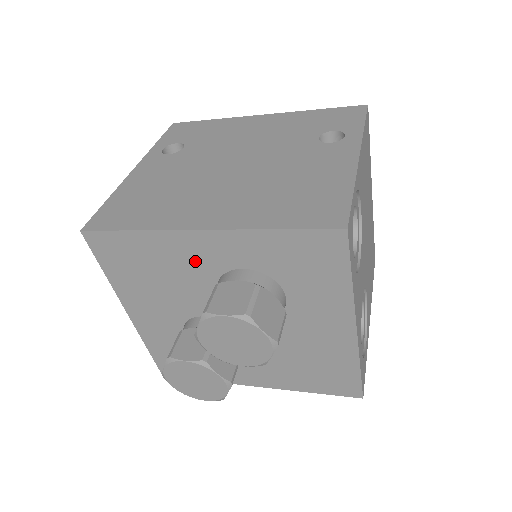
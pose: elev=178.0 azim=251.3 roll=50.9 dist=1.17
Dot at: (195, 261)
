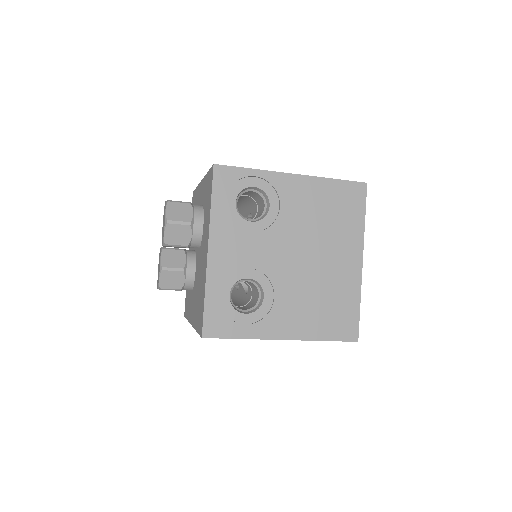
Dot at: occluded
